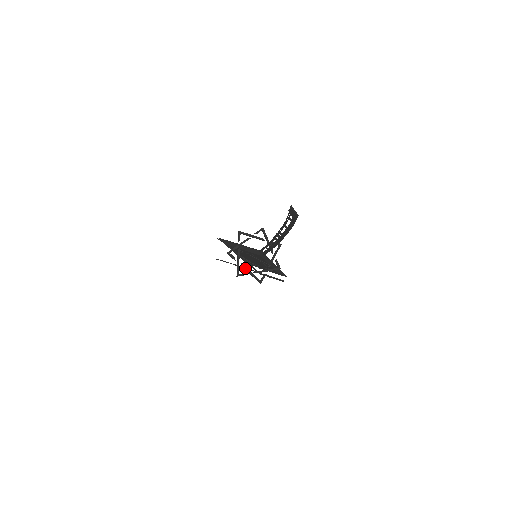
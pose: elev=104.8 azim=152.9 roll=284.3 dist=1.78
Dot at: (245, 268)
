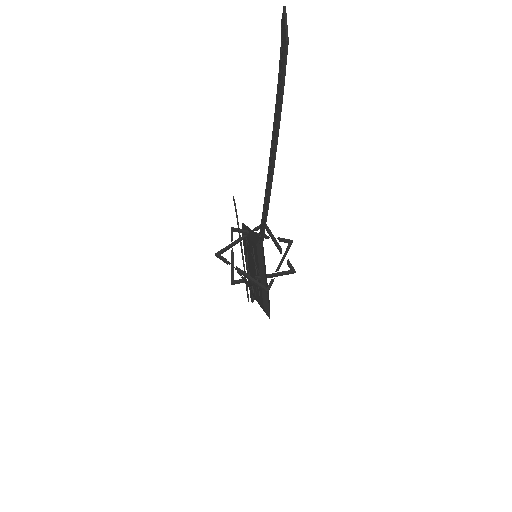
Dot at: (232, 255)
